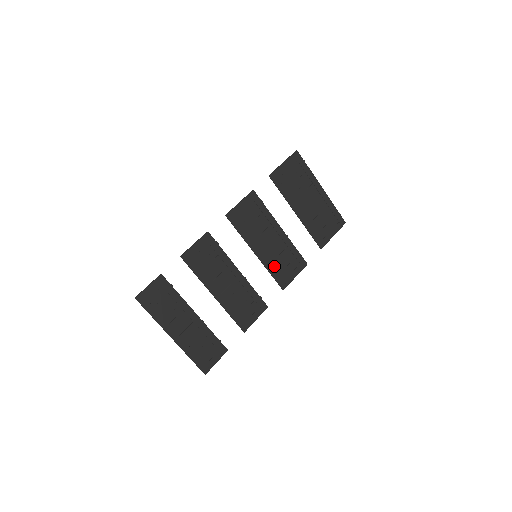
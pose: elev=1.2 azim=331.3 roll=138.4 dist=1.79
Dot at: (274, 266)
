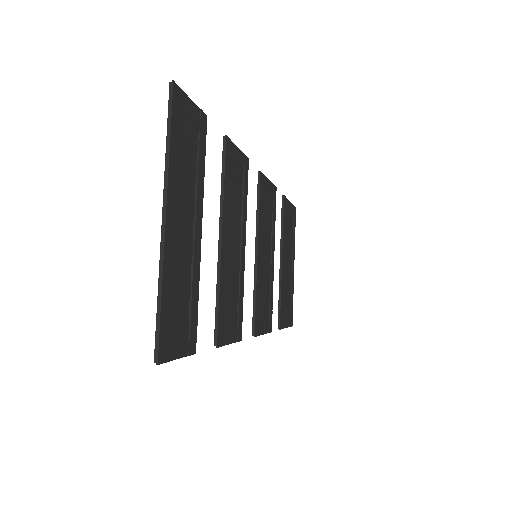
Dot at: (259, 292)
